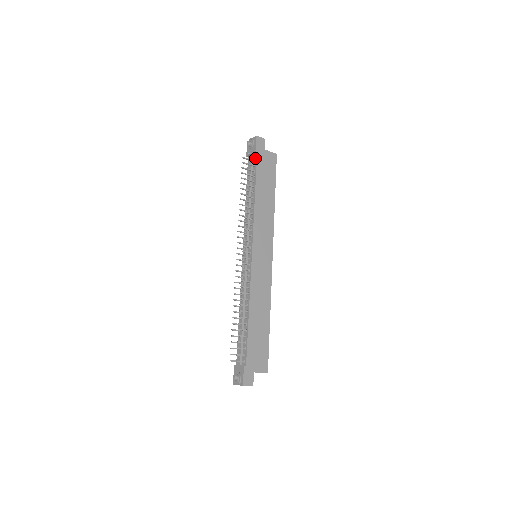
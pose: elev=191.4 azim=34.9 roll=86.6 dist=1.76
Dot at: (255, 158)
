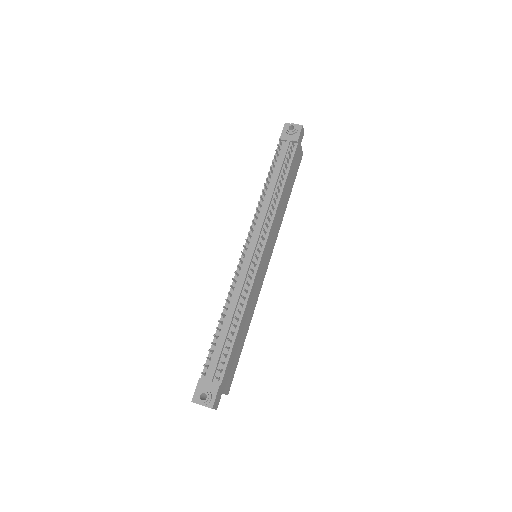
Dot at: (293, 148)
